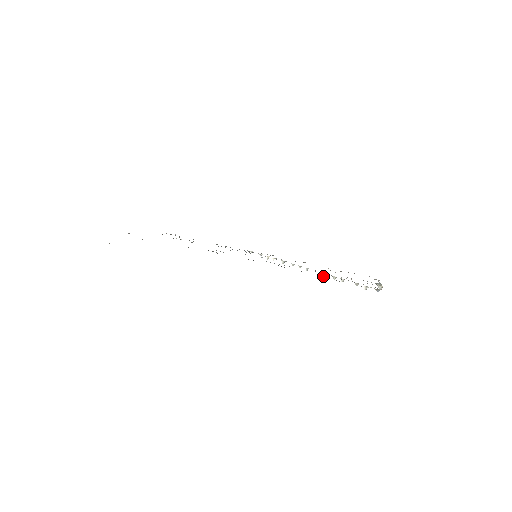
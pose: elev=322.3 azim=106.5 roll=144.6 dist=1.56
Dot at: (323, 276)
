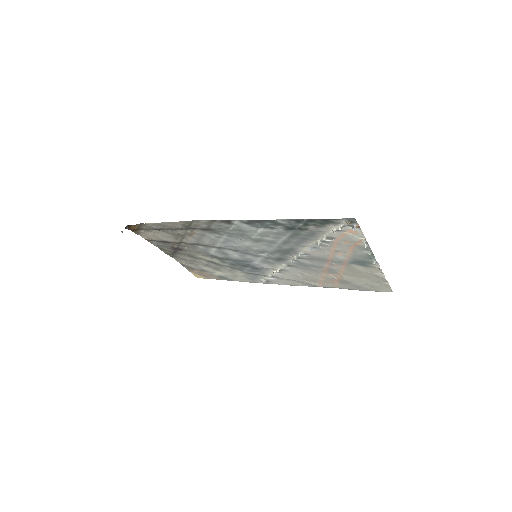
Dot at: (302, 229)
